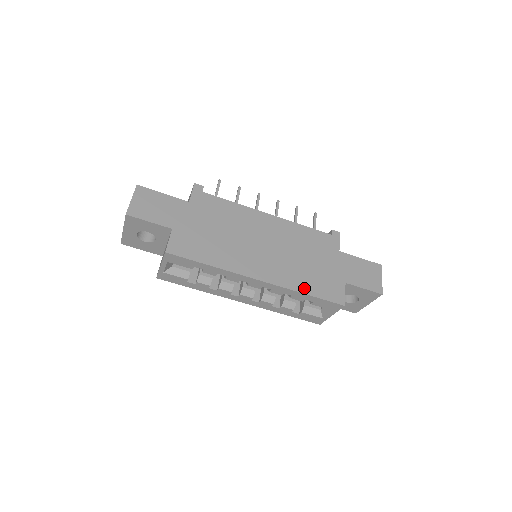
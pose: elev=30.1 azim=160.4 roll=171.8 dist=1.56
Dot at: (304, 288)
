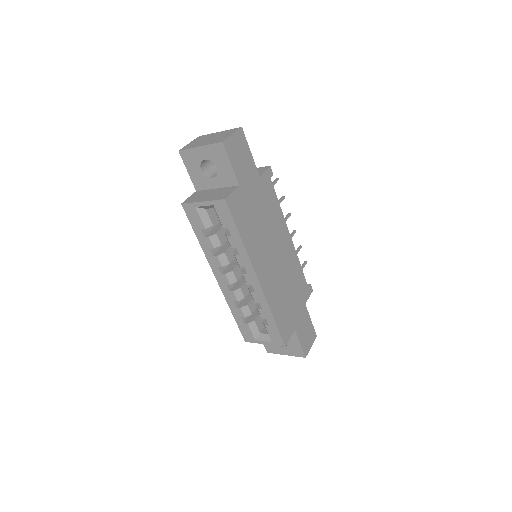
Dot at: (275, 311)
